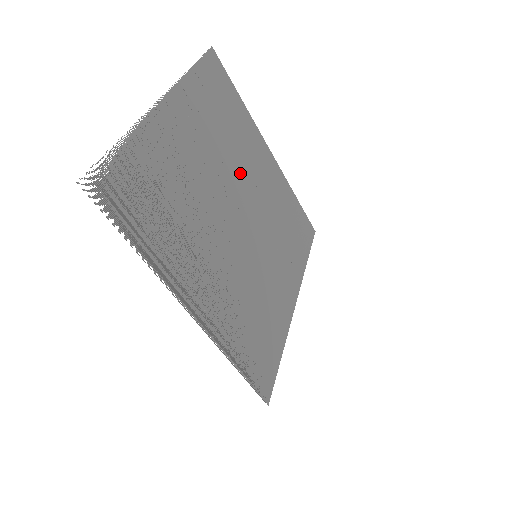
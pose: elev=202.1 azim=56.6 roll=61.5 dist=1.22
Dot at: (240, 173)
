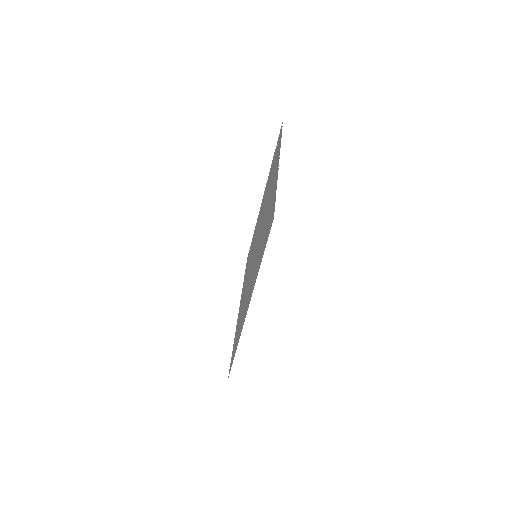
Dot at: (251, 259)
